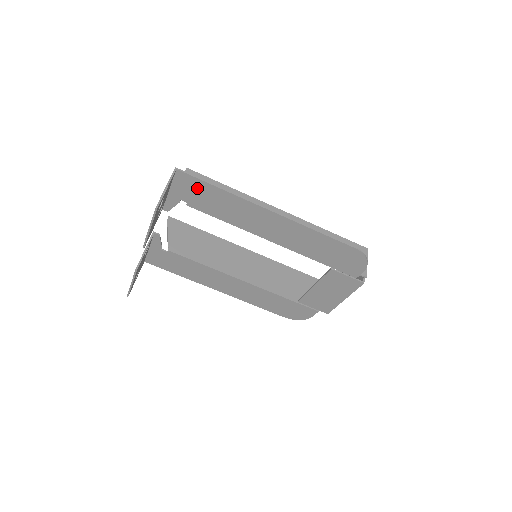
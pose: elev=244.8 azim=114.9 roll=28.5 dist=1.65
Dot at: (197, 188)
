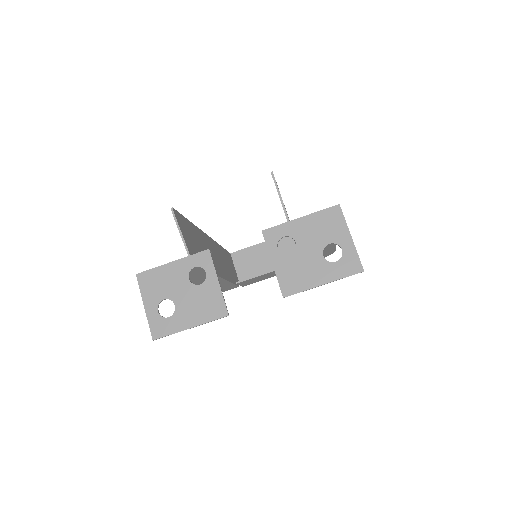
Dot at: occluded
